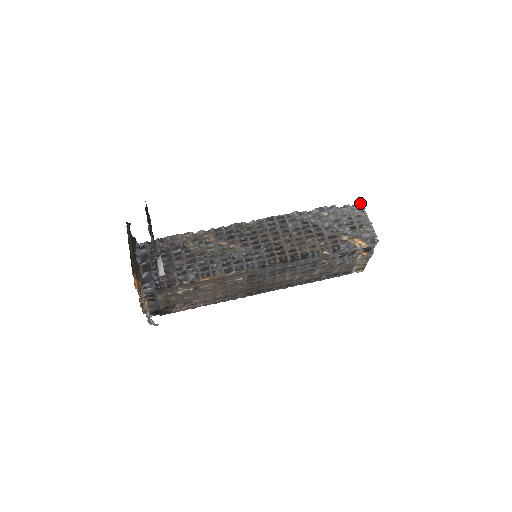
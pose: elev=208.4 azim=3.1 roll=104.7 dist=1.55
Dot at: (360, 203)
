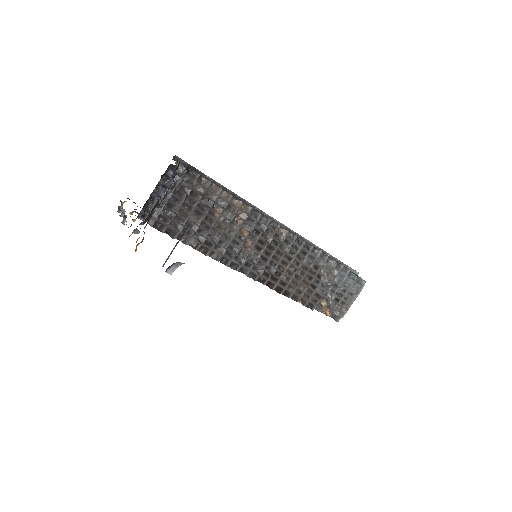
Dot at: (364, 283)
